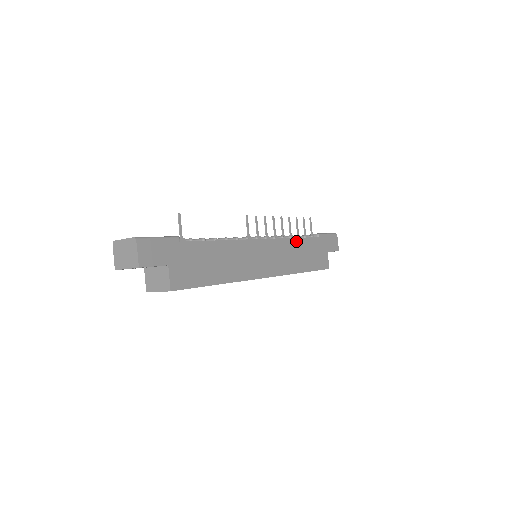
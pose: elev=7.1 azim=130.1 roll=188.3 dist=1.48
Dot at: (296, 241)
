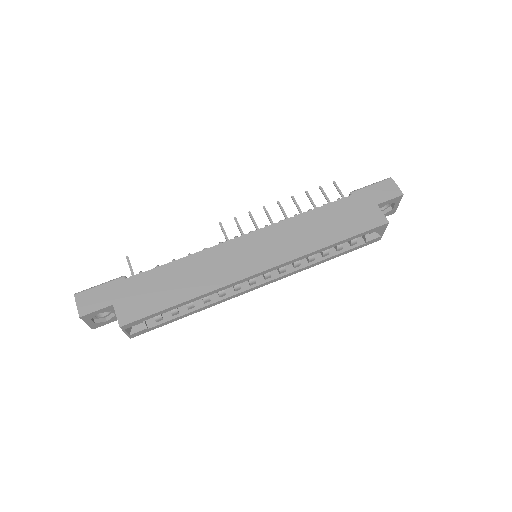
Dot at: (306, 216)
